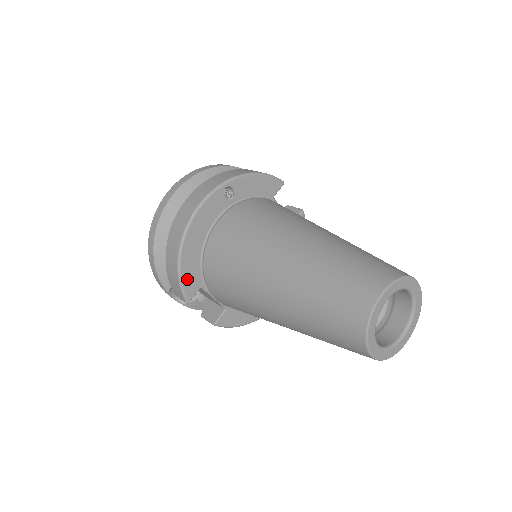
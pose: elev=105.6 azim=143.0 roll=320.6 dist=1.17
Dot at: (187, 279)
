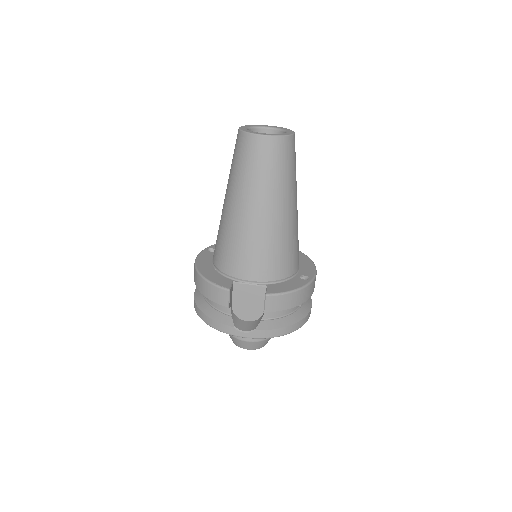
Dot at: (217, 281)
